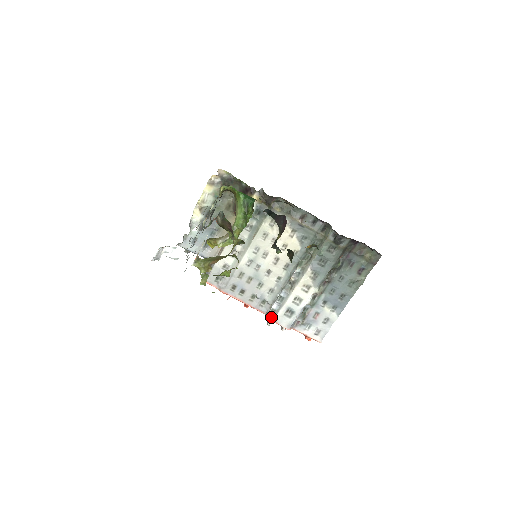
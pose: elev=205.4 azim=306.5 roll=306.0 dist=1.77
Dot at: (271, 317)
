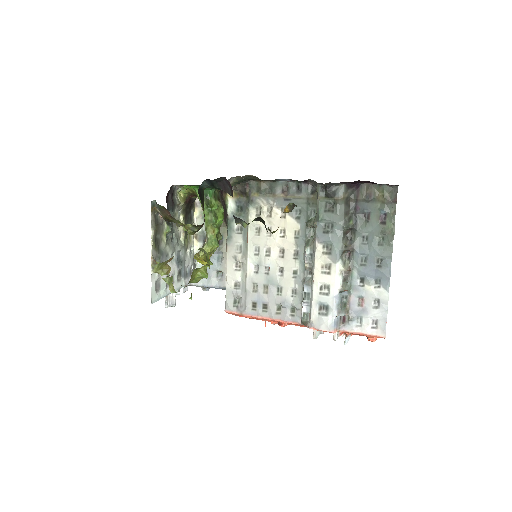
Dot at: (307, 324)
